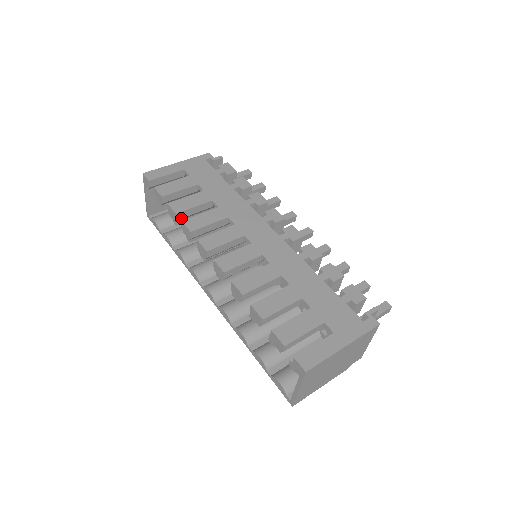
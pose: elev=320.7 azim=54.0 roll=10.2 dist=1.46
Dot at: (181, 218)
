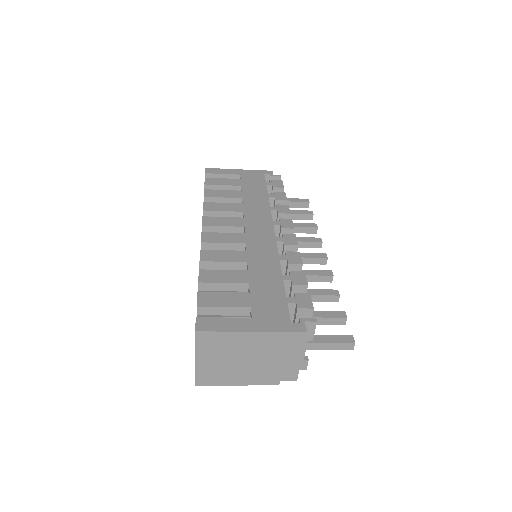
Dot at: occluded
